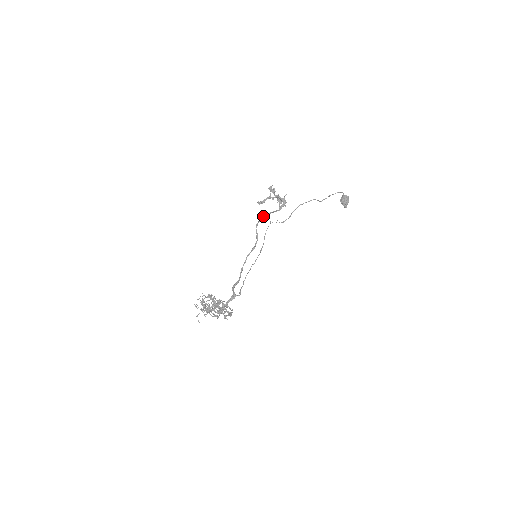
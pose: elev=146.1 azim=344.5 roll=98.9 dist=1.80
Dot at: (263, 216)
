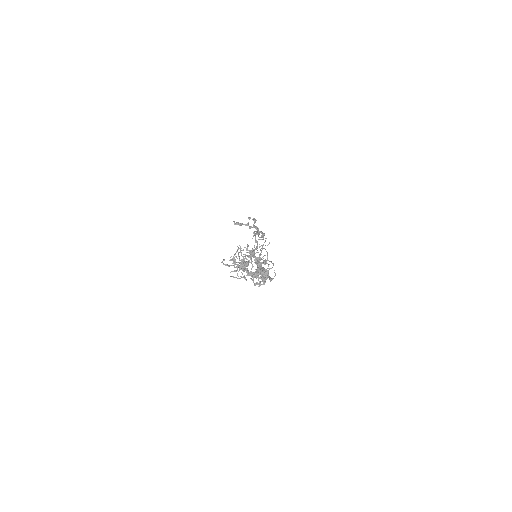
Dot at: occluded
